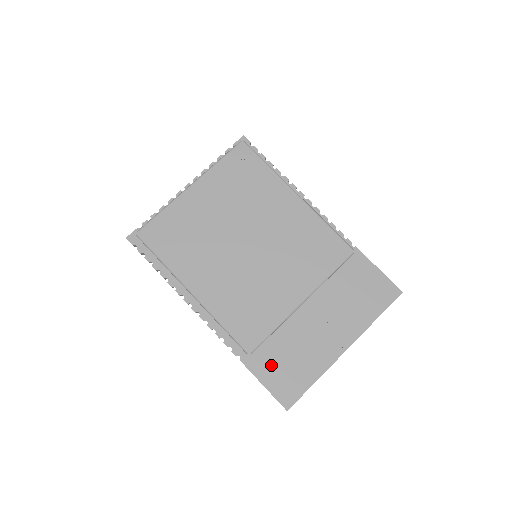
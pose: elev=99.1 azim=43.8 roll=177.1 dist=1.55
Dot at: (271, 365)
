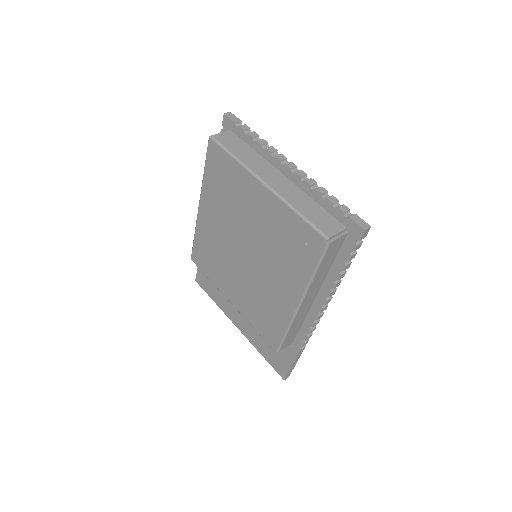
Dot at: occluded
